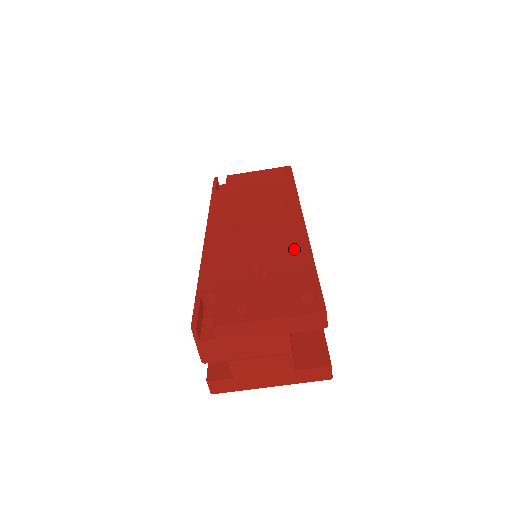
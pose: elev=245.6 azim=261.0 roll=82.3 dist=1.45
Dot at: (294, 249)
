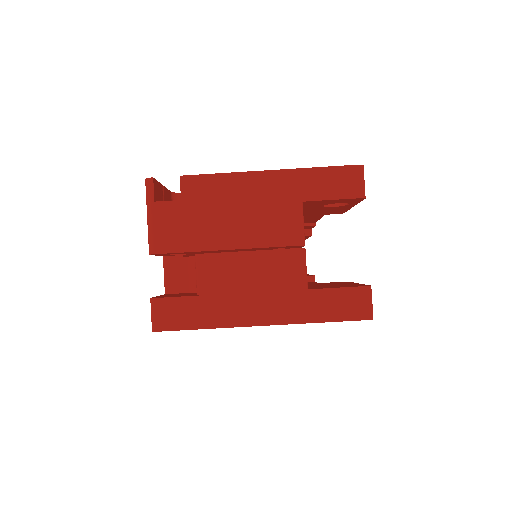
Dot at: occluded
